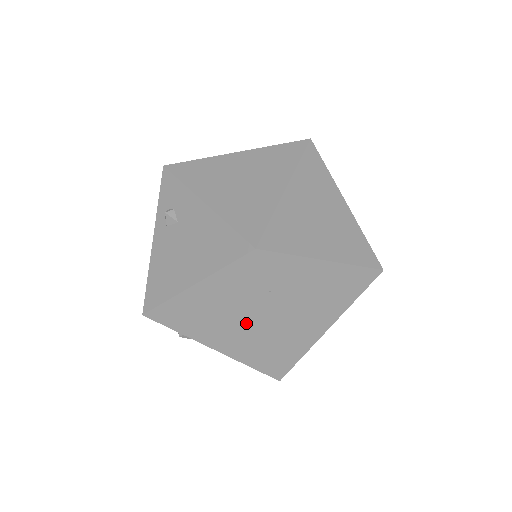
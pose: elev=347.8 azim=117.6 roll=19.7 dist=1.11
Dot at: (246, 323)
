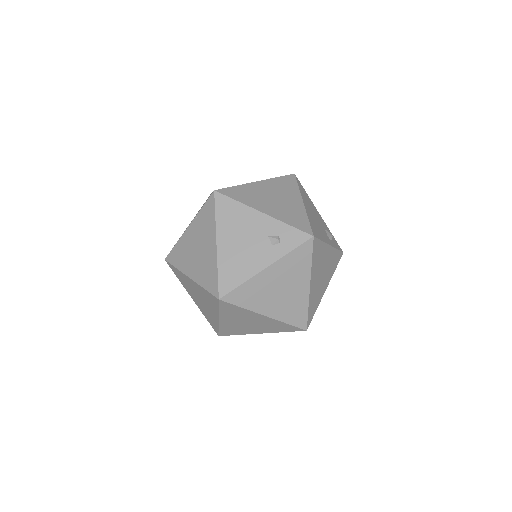
Dot at: occluded
